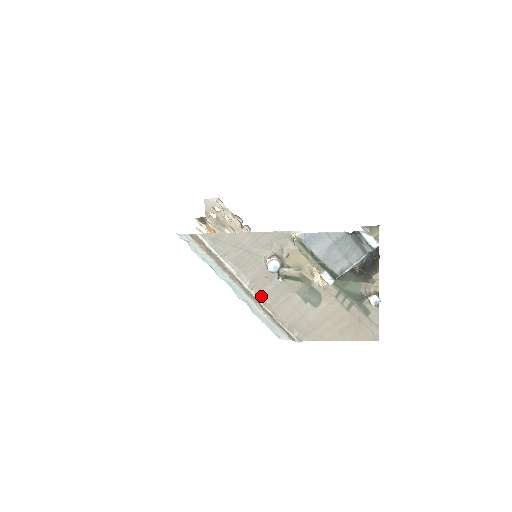
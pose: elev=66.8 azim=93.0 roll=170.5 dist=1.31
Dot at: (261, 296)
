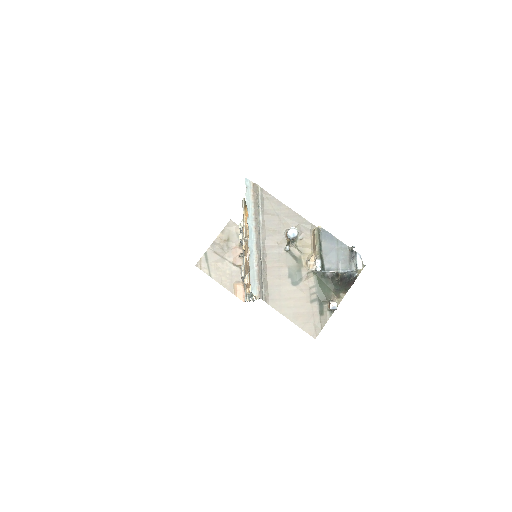
Dot at: (265, 252)
